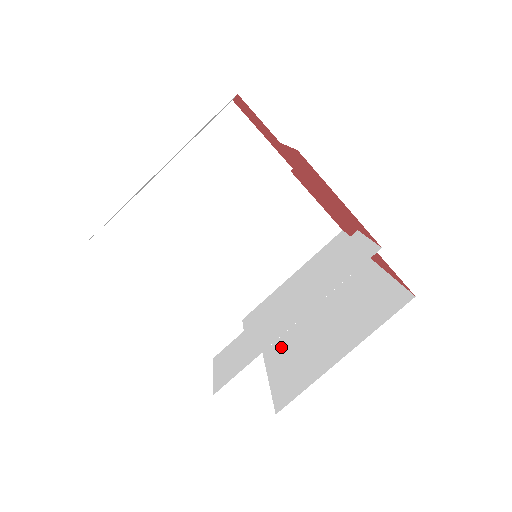
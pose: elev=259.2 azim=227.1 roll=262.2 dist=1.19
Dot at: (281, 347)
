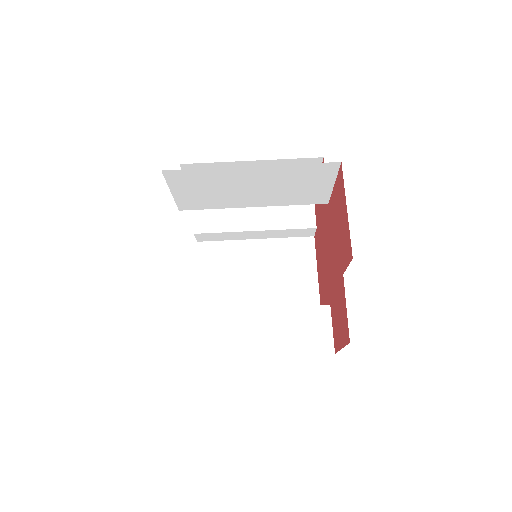
Dot at: (216, 256)
